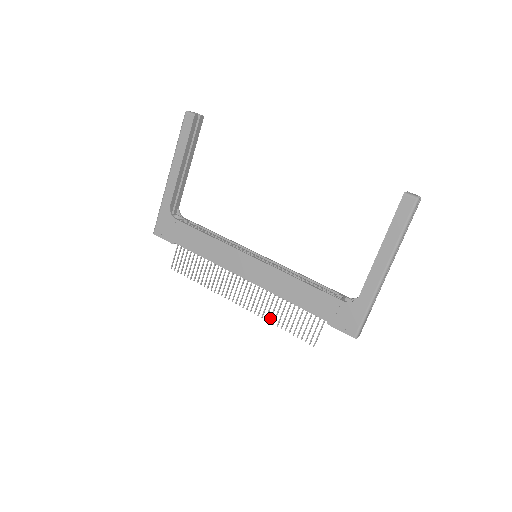
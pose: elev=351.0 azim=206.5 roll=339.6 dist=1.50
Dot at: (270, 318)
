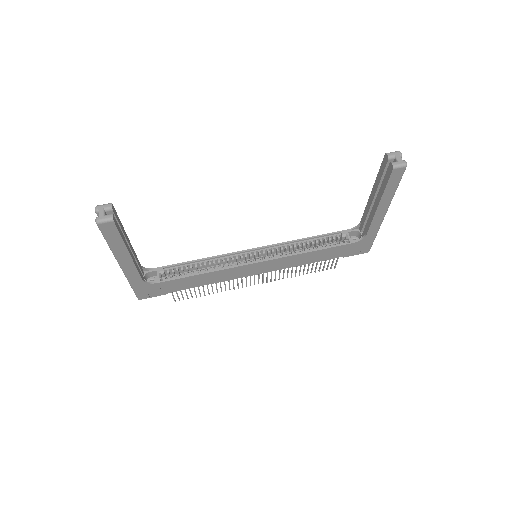
Dot at: (291, 276)
